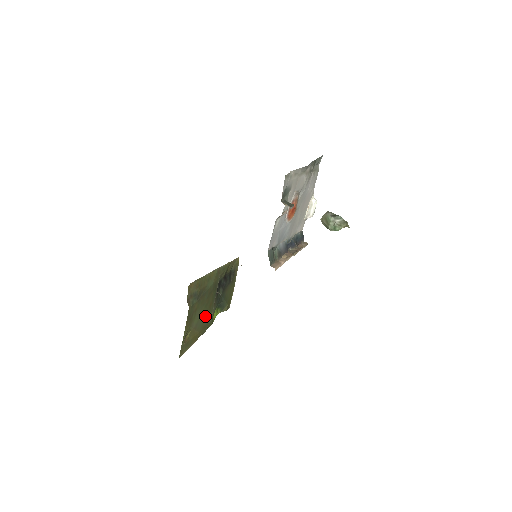
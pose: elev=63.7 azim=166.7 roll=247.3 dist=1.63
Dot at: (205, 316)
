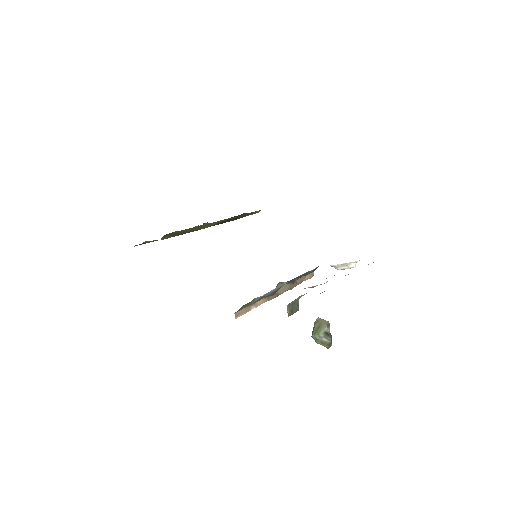
Dot at: occluded
